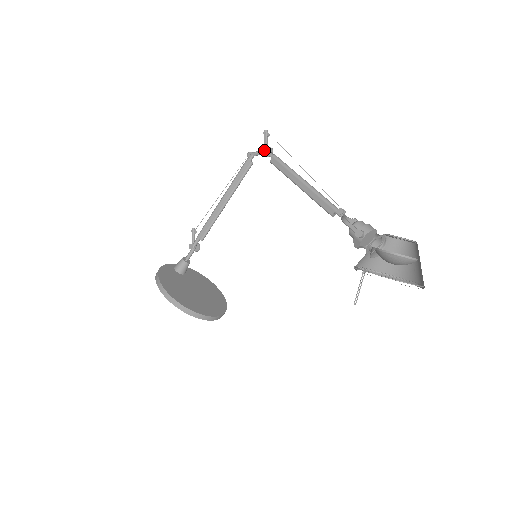
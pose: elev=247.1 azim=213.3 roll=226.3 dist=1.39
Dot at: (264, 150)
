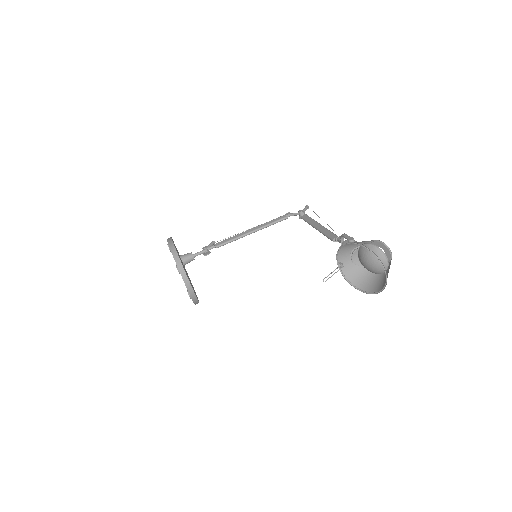
Dot at: (301, 211)
